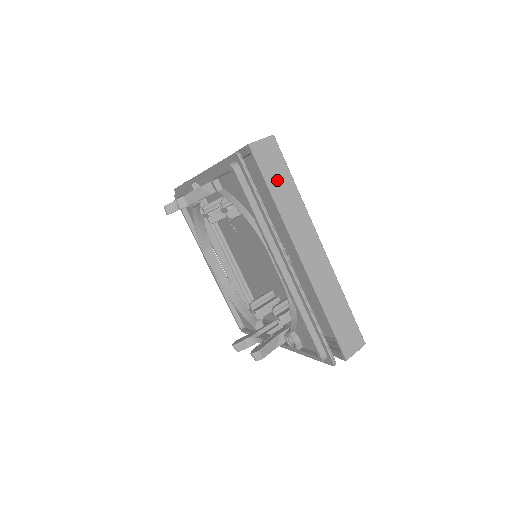
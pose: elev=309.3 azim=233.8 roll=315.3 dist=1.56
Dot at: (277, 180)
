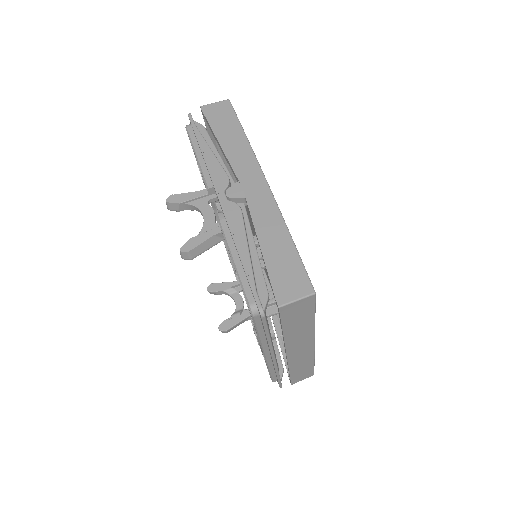
Dot at: (296, 322)
